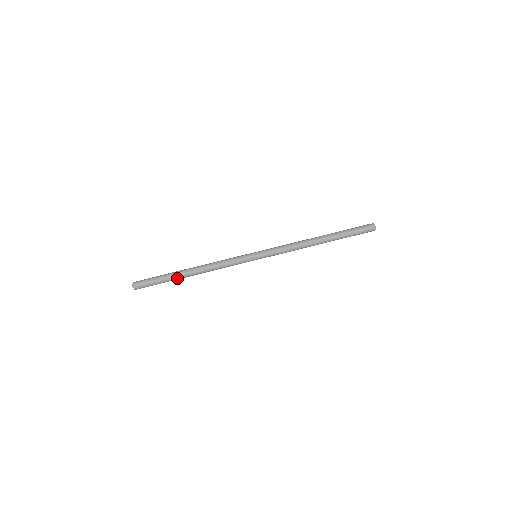
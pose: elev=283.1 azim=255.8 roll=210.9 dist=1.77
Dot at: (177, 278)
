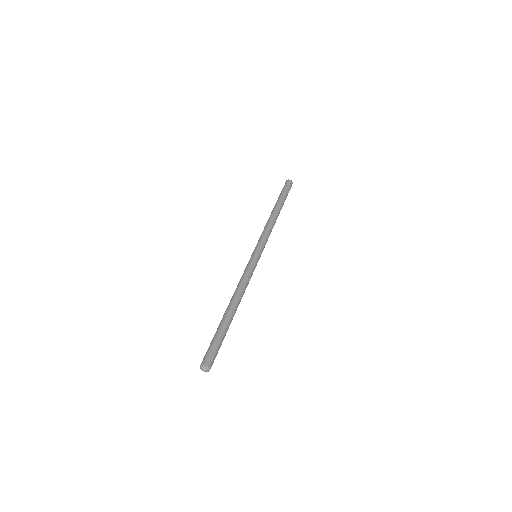
Dot at: (225, 321)
